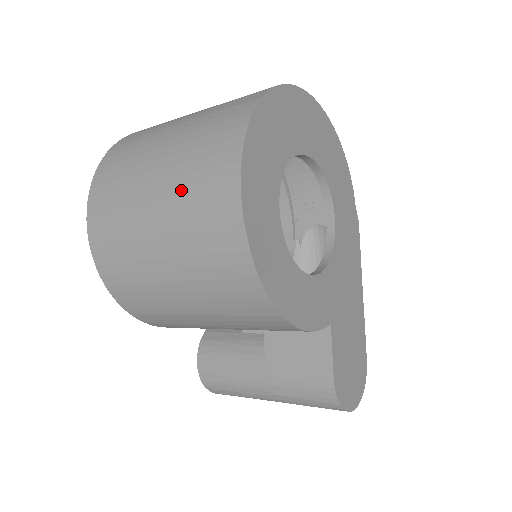
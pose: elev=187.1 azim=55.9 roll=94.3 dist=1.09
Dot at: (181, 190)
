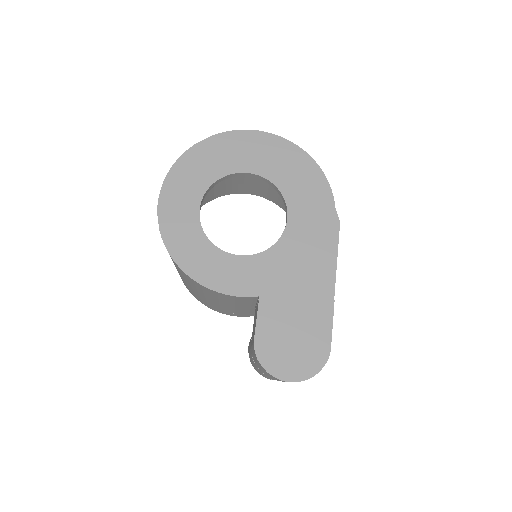
Dot at: occluded
